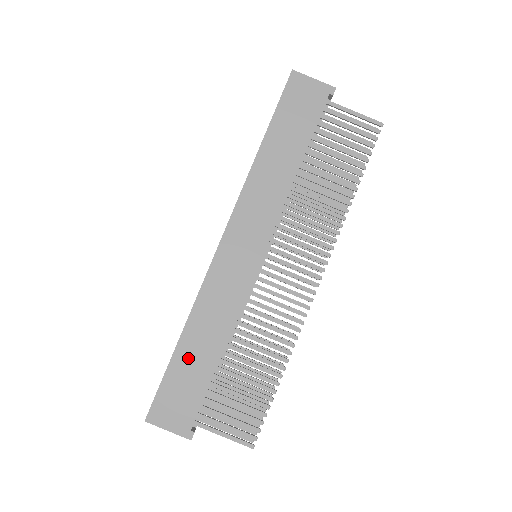
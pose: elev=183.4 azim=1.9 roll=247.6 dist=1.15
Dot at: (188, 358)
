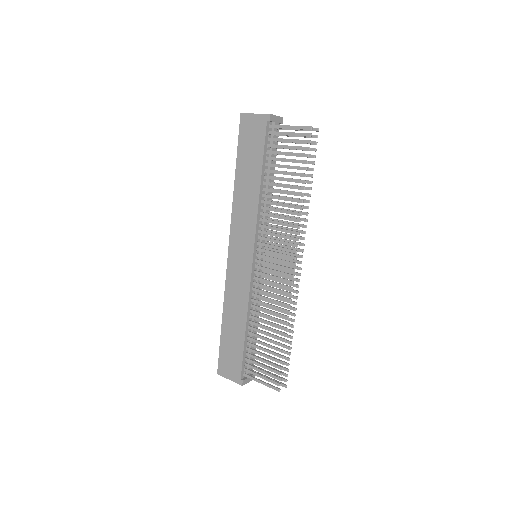
Dot at: (229, 333)
